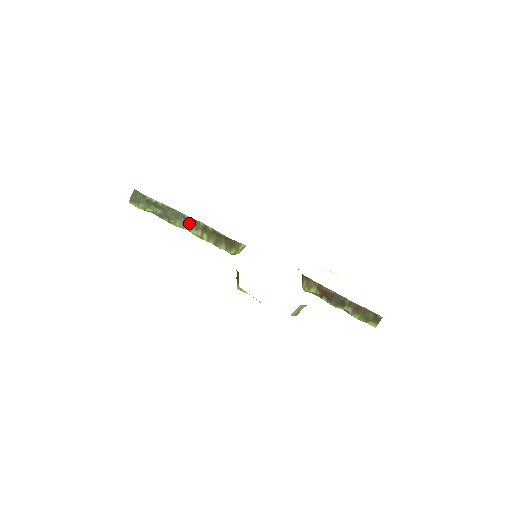
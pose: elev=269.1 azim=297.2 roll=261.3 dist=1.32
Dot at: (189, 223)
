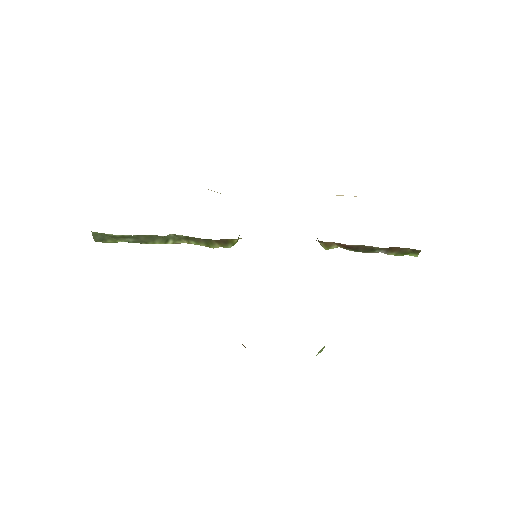
Dot at: (168, 238)
